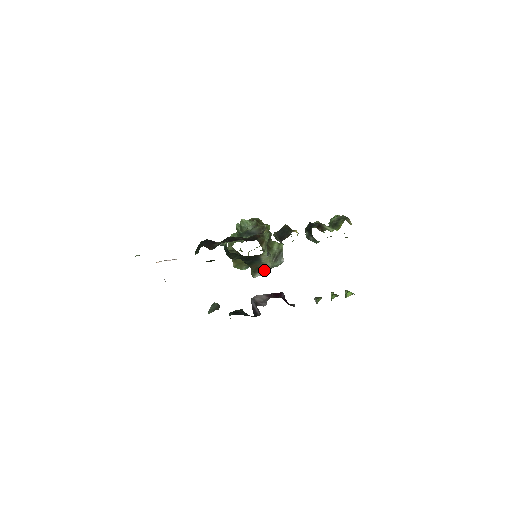
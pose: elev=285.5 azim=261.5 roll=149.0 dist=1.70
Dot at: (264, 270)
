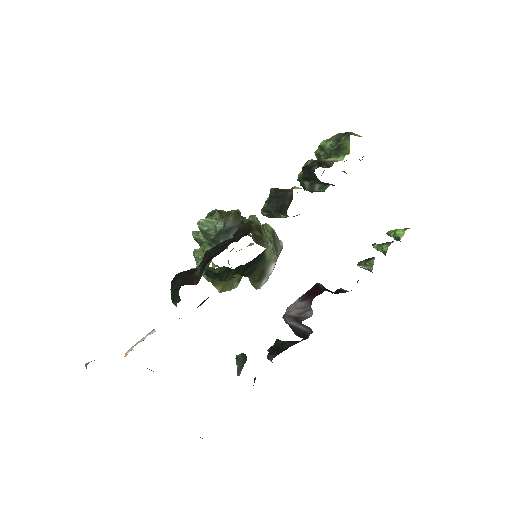
Dot at: (270, 270)
